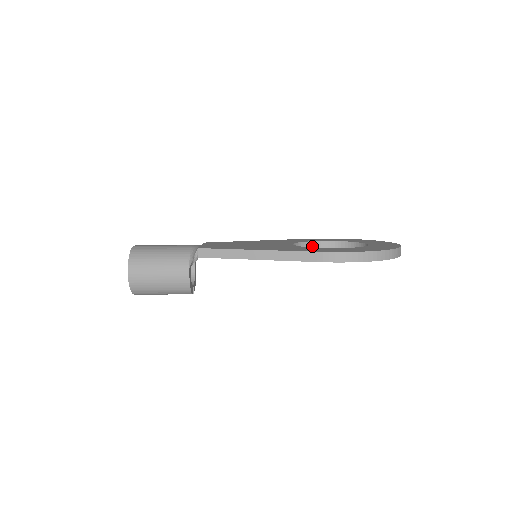
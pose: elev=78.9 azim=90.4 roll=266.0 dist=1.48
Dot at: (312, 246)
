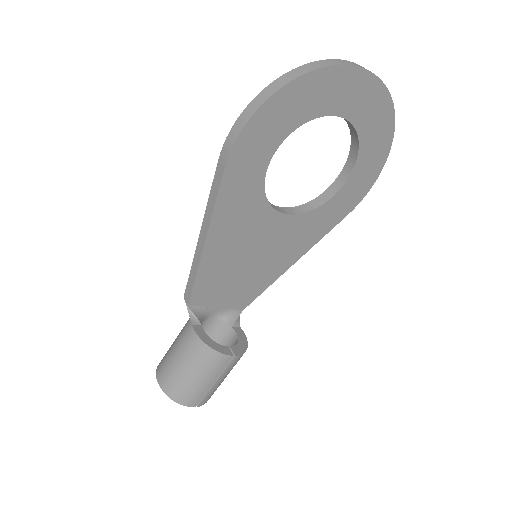
Dot at: (328, 195)
